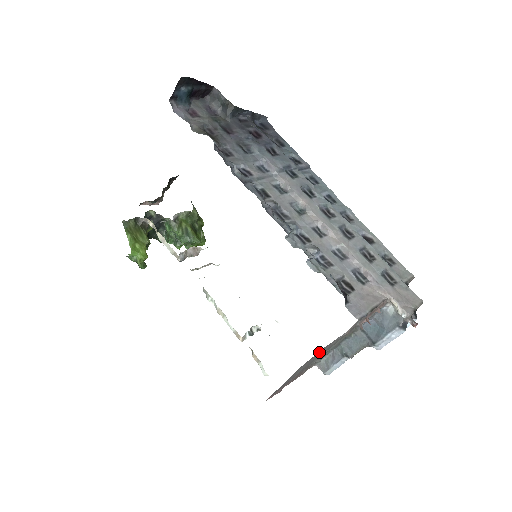
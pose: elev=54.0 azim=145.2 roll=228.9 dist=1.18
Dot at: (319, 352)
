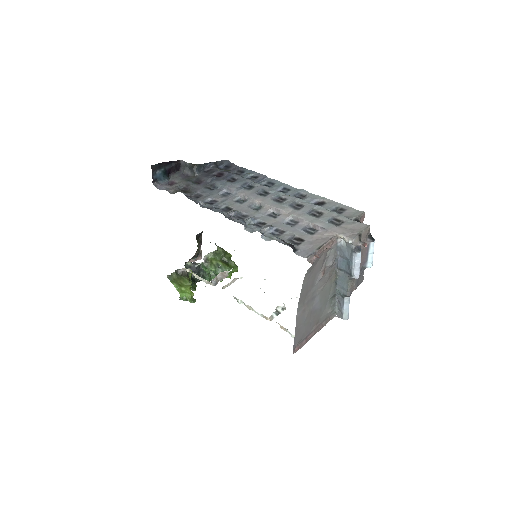
Dot at: (308, 298)
